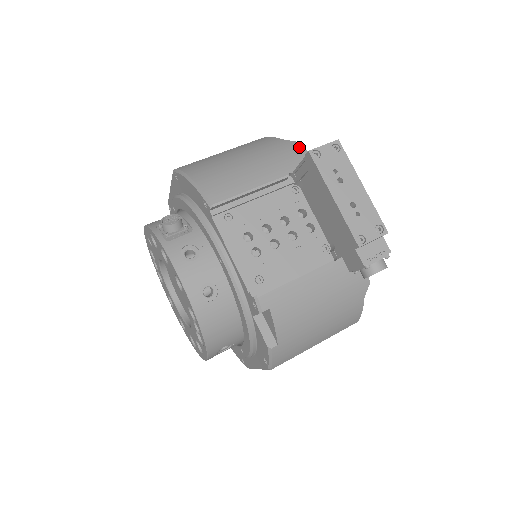
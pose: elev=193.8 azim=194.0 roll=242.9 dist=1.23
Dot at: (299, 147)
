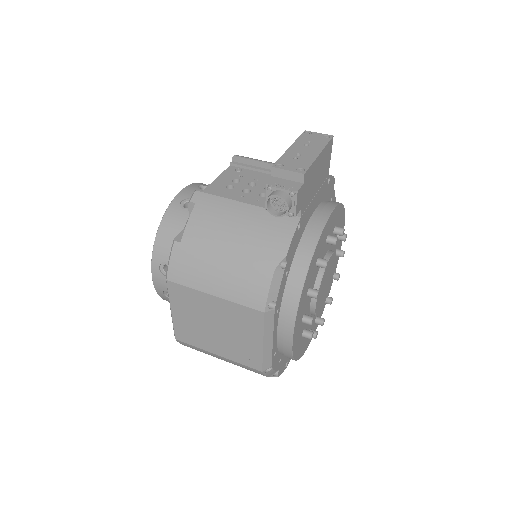
Dot at: occluded
